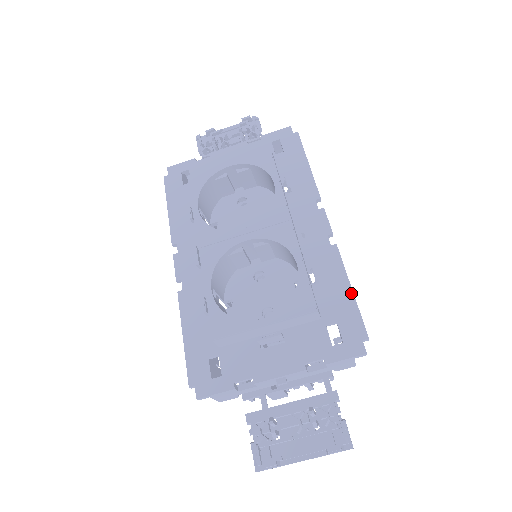
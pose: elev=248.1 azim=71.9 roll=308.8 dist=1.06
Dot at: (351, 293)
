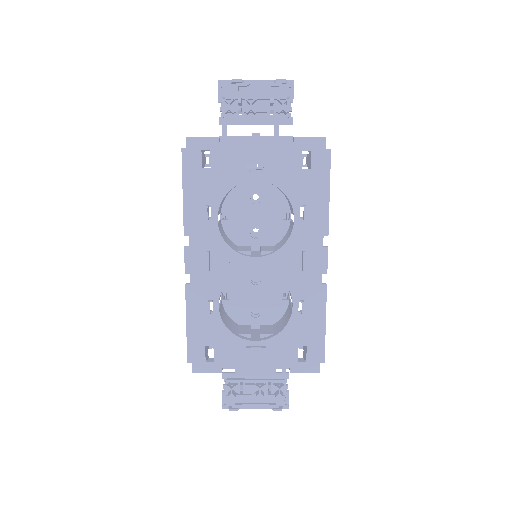
Dot at: (324, 328)
